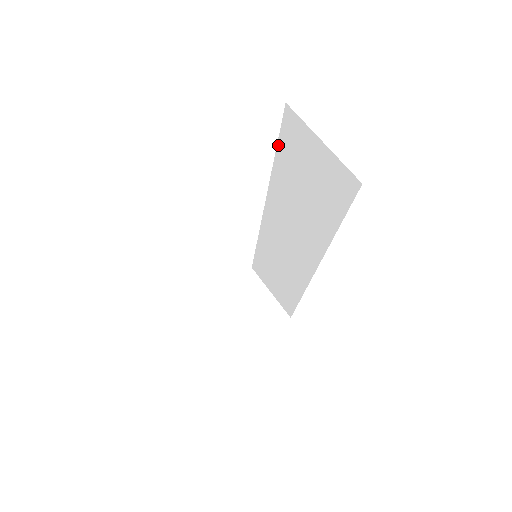
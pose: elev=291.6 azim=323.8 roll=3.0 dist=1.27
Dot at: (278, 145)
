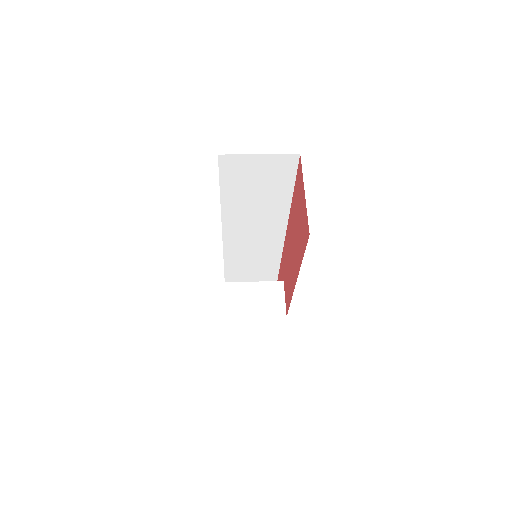
Dot at: (221, 183)
